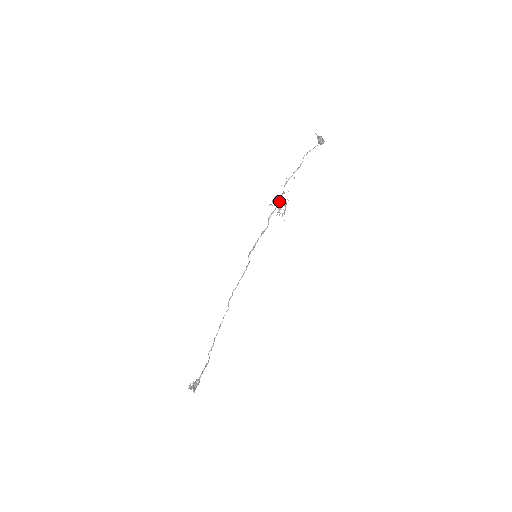
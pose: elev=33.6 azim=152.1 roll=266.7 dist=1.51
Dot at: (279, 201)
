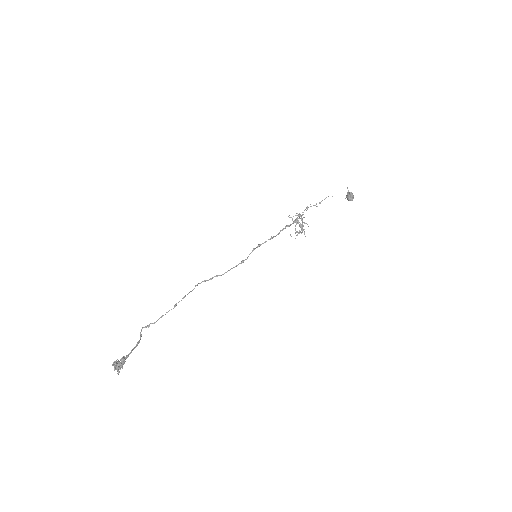
Dot at: (298, 220)
